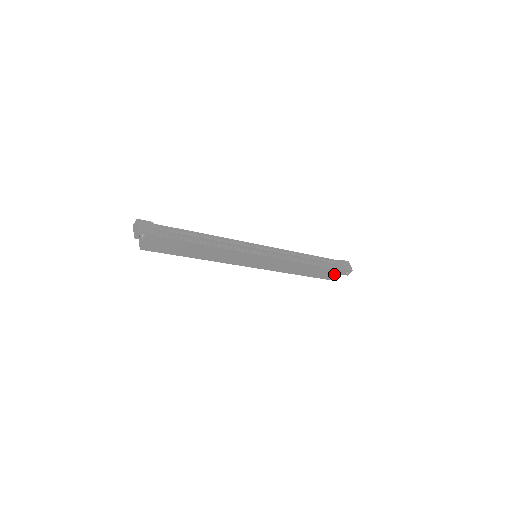
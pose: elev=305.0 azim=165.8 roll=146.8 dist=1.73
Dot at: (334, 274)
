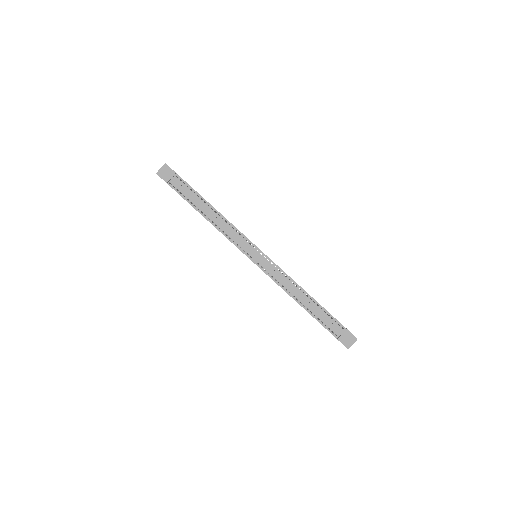
Dot at: occluded
